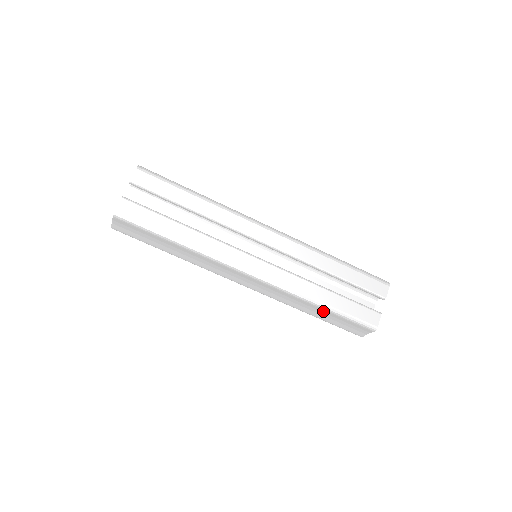
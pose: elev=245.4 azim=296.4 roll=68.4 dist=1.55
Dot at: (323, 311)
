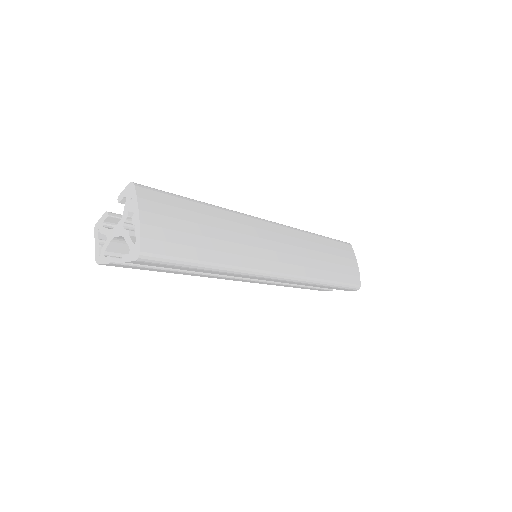
Dot at: occluded
